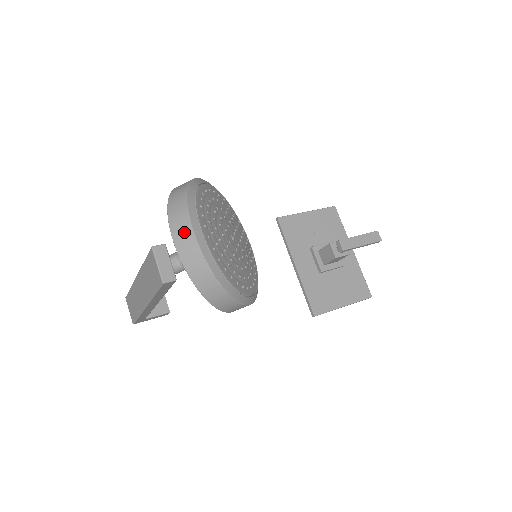
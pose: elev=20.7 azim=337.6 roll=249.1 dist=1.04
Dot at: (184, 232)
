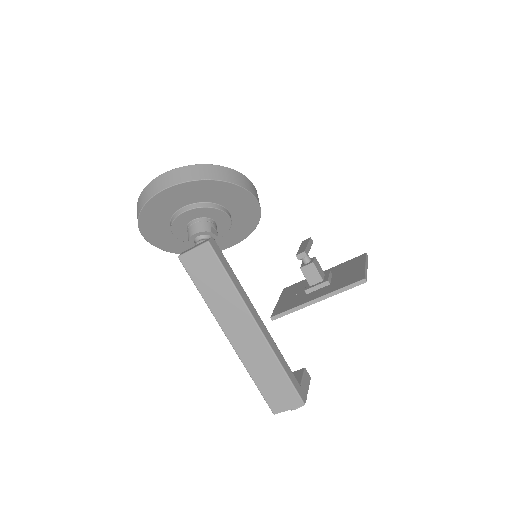
Dot at: (156, 184)
